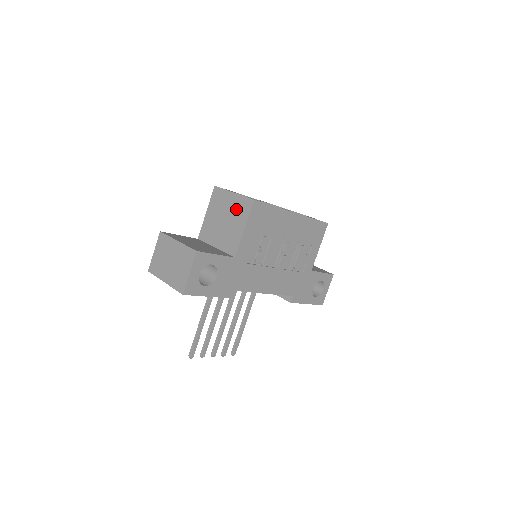
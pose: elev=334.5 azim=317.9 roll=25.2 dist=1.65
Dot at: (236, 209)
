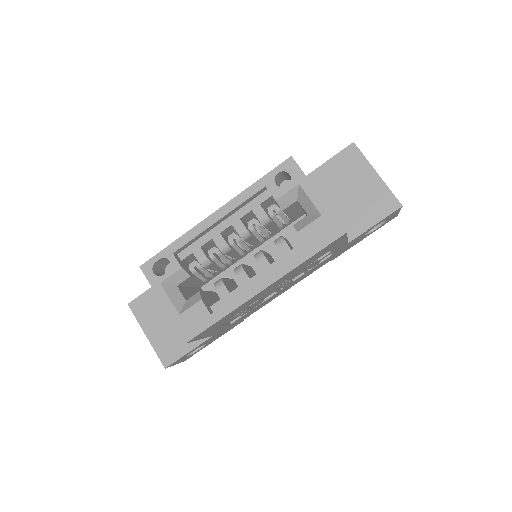
Dot at: occluded
